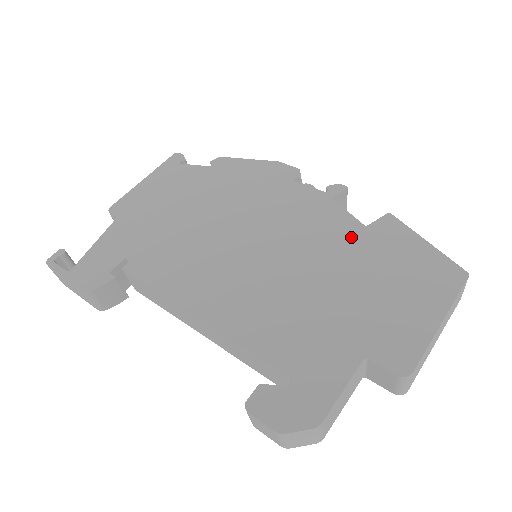
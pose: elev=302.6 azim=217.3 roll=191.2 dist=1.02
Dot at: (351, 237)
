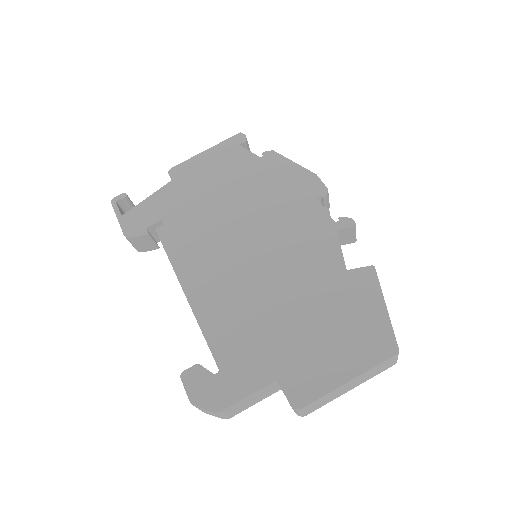
Dot at: (329, 275)
